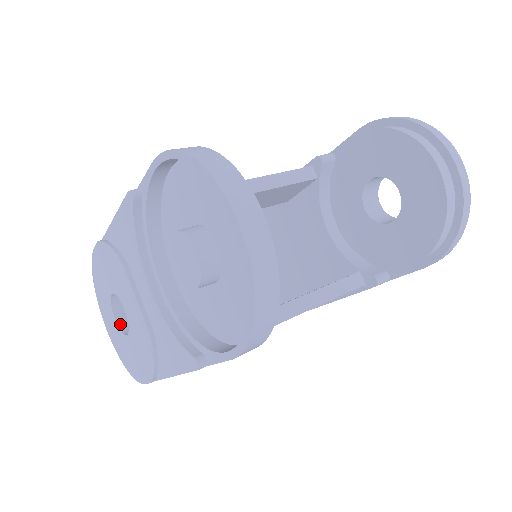
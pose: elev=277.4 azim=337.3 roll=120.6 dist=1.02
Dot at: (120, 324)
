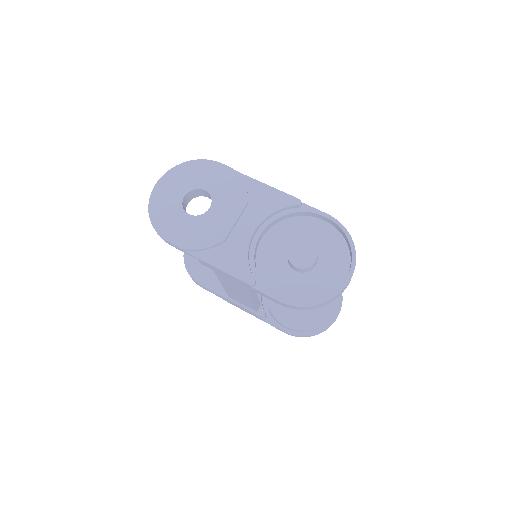
Dot at: (183, 201)
